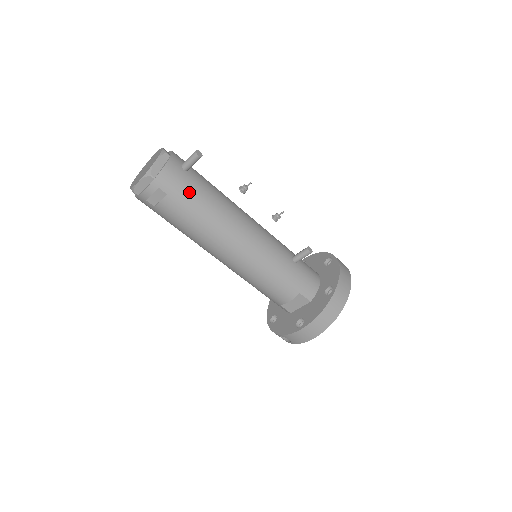
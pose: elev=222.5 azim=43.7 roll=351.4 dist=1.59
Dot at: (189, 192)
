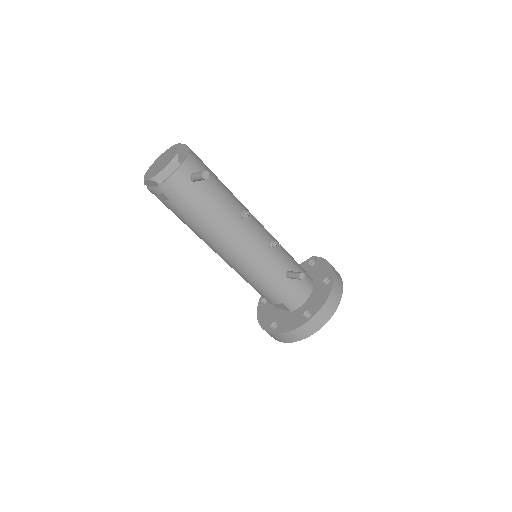
Dot at: (191, 203)
